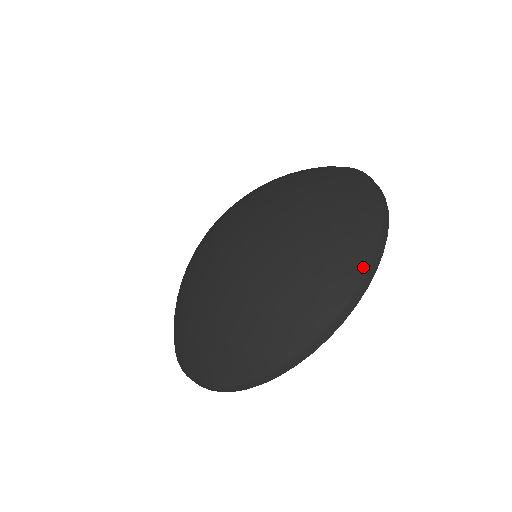
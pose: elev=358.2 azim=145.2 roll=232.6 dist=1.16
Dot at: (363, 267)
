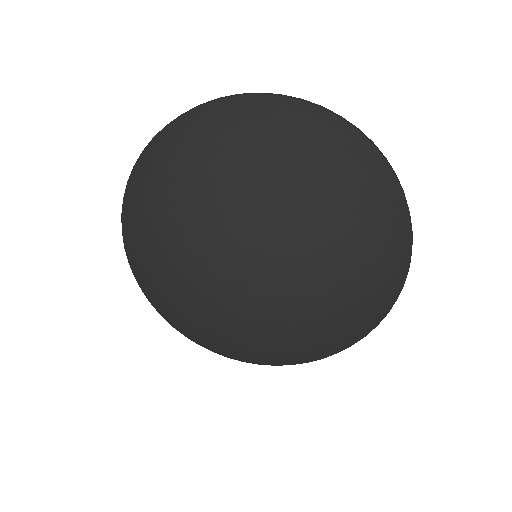
Dot at: (408, 258)
